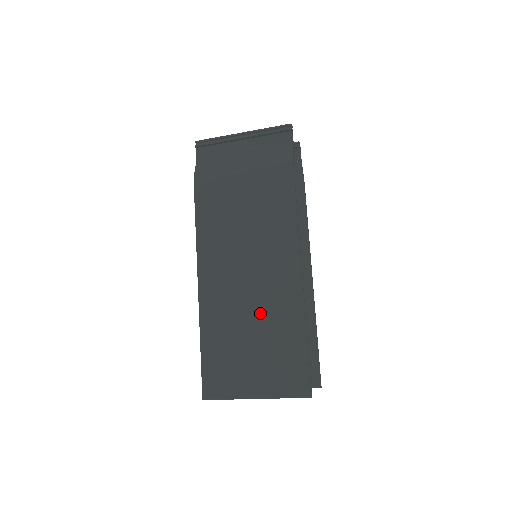
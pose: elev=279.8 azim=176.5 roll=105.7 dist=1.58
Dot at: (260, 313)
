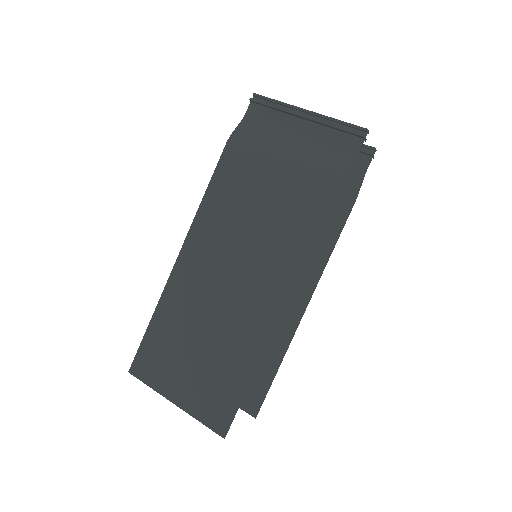
Dot at: (220, 325)
